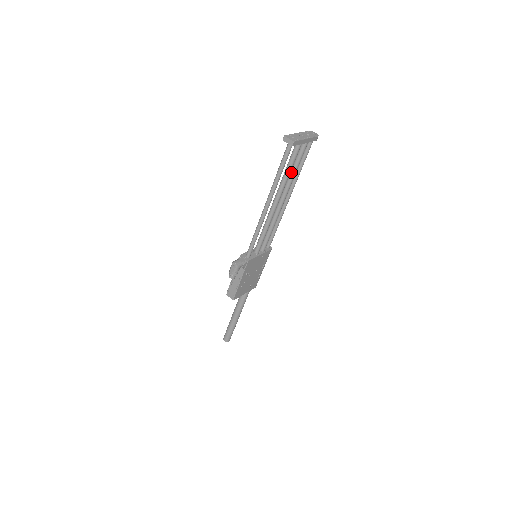
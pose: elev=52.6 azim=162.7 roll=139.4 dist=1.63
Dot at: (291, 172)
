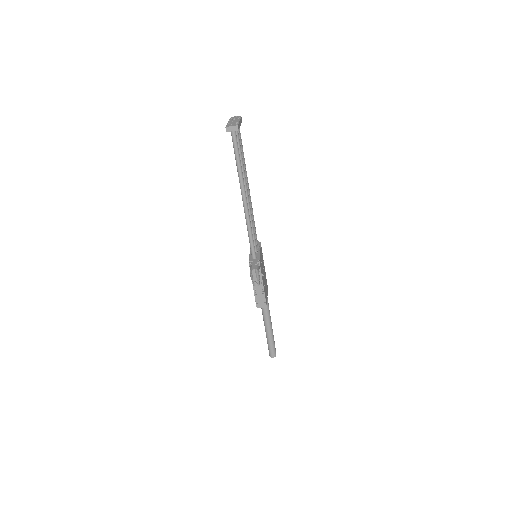
Dot at: occluded
